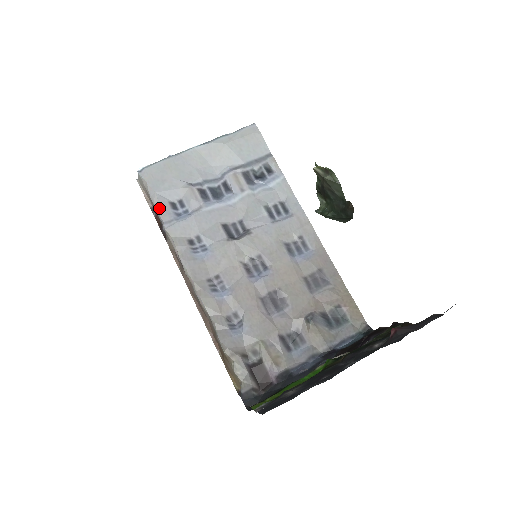
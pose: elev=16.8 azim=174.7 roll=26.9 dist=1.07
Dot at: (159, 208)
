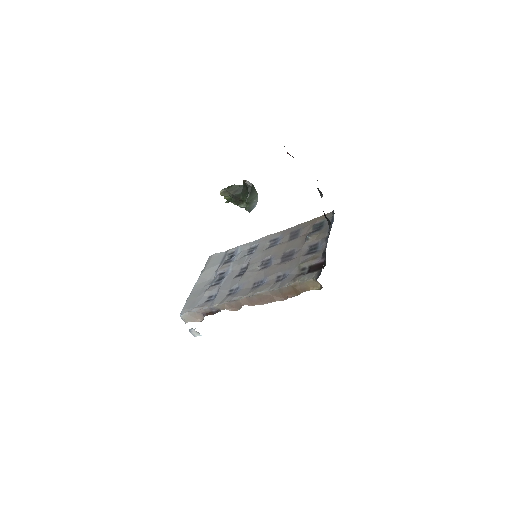
Dot at: (202, 307)
